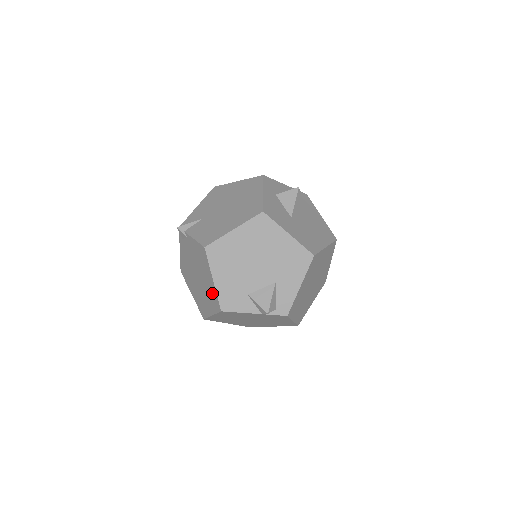
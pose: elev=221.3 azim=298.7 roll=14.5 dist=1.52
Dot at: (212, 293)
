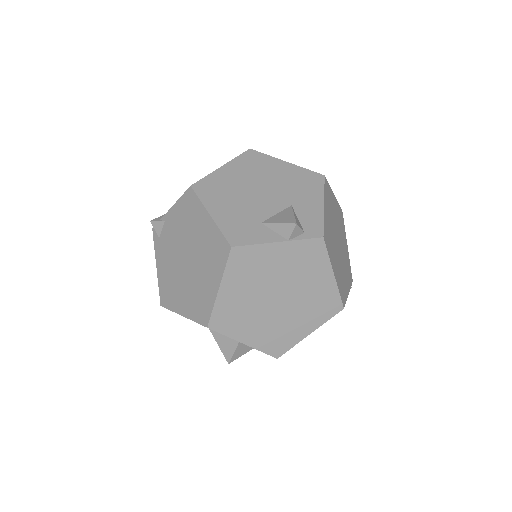
Dot at: (212, 241)
